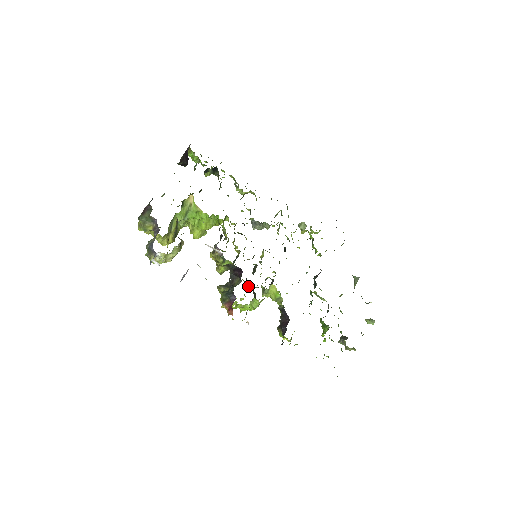
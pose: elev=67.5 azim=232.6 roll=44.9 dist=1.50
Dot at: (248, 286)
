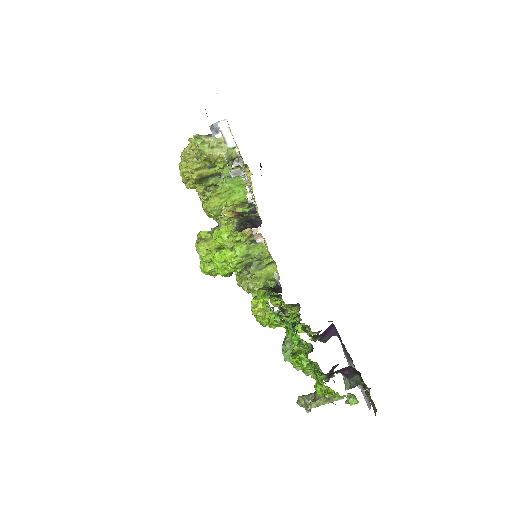
Dot at: (216, 275)
